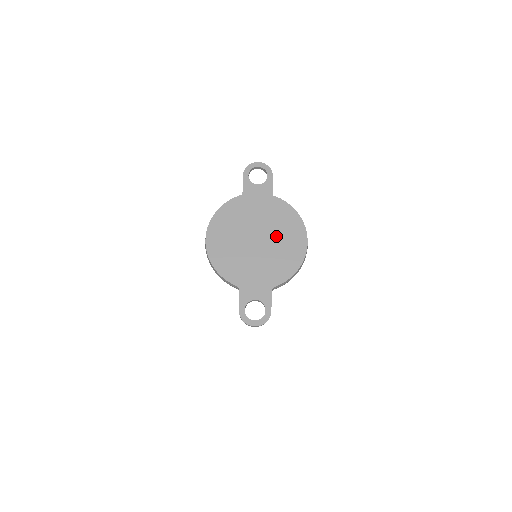
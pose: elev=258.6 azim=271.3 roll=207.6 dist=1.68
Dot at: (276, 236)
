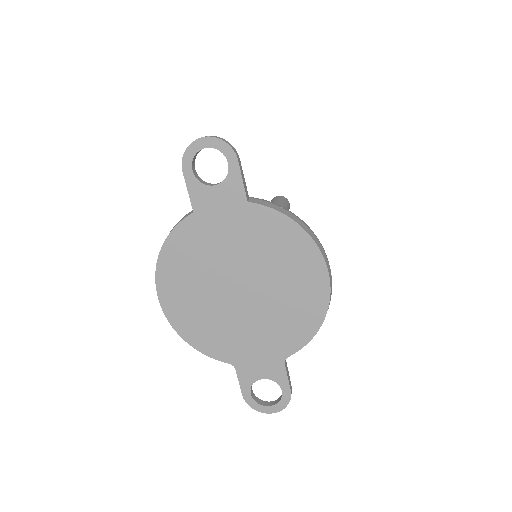
Dot at: (272, 277)
